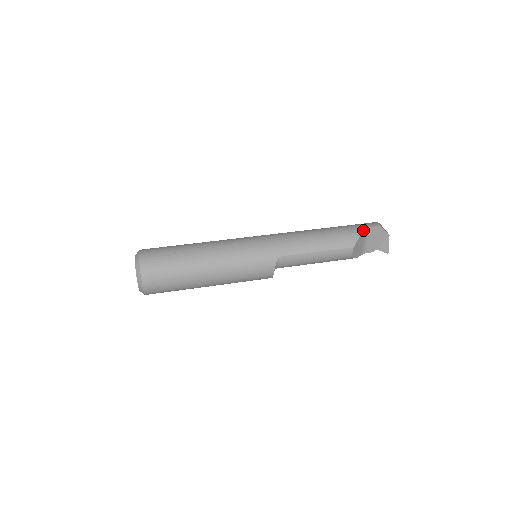
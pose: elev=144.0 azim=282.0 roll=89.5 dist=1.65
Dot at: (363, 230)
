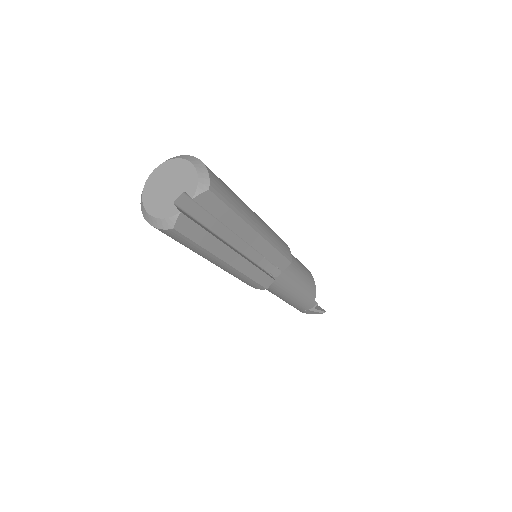
Dot at: occluded
